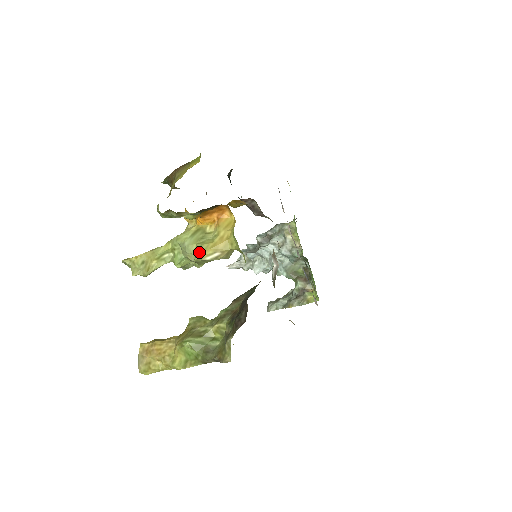
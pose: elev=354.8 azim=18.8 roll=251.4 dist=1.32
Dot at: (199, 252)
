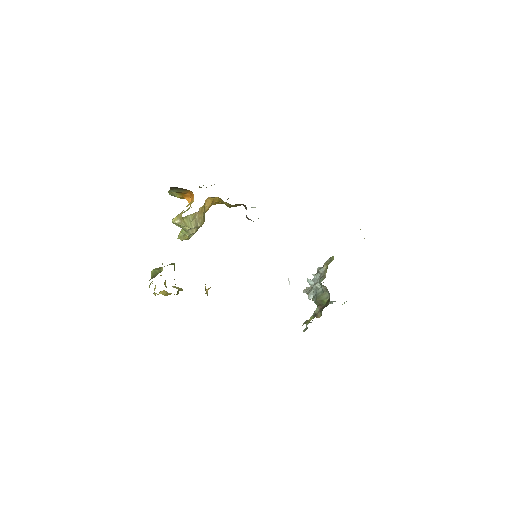
Dot at: occluded
